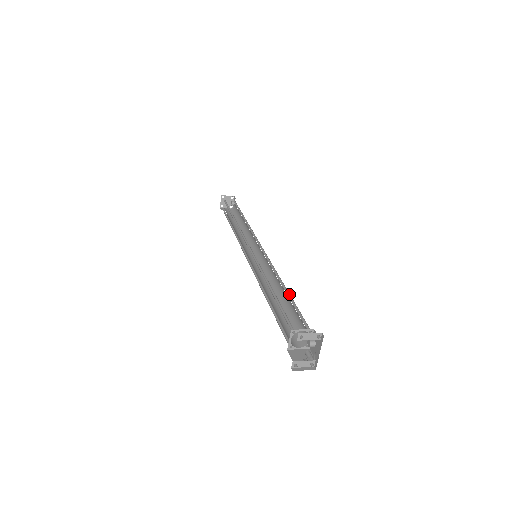
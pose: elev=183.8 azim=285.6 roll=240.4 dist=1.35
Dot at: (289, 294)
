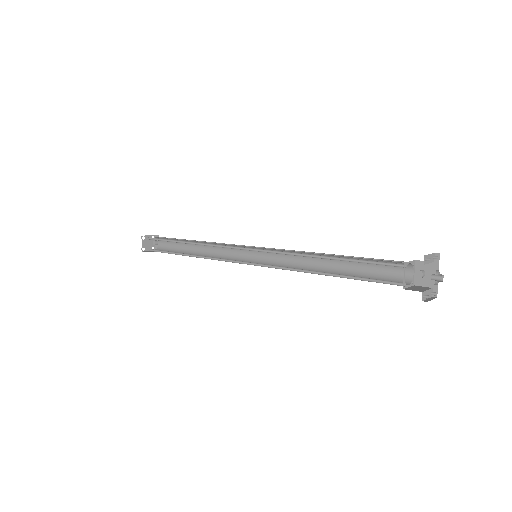
Dot at: (345, 257)
